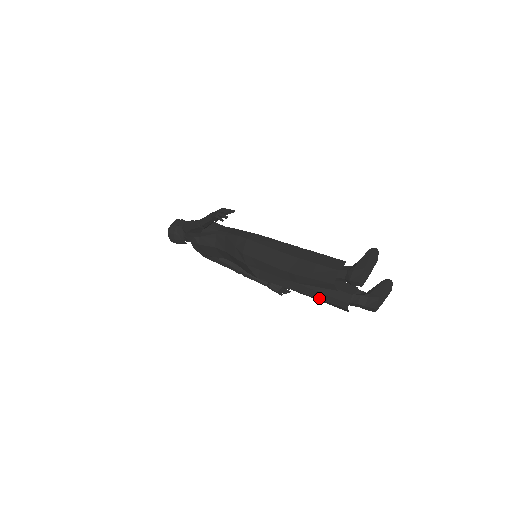
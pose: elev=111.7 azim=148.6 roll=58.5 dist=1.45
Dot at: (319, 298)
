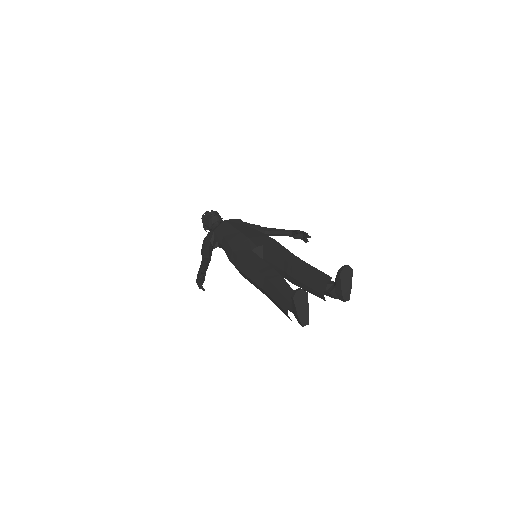
Dot at: occluded
